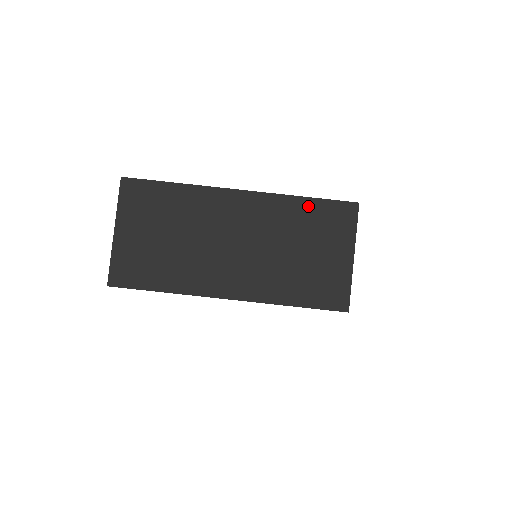
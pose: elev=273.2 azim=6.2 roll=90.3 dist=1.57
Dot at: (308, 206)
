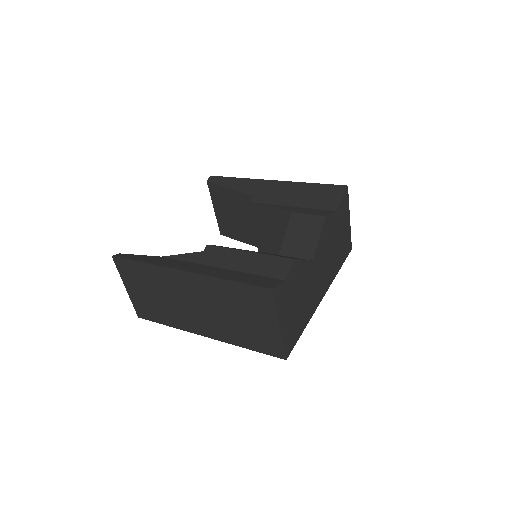
Dot at: (234, 287)
